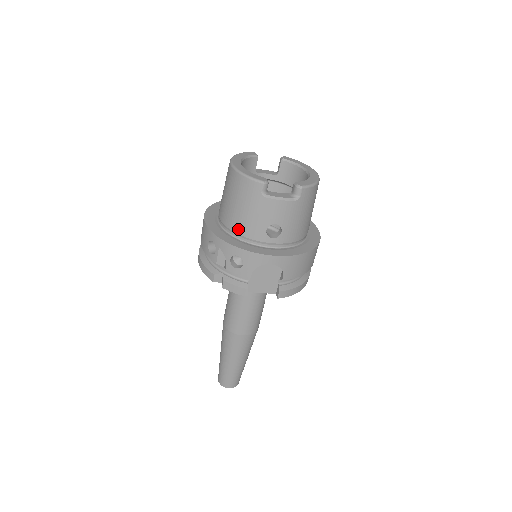
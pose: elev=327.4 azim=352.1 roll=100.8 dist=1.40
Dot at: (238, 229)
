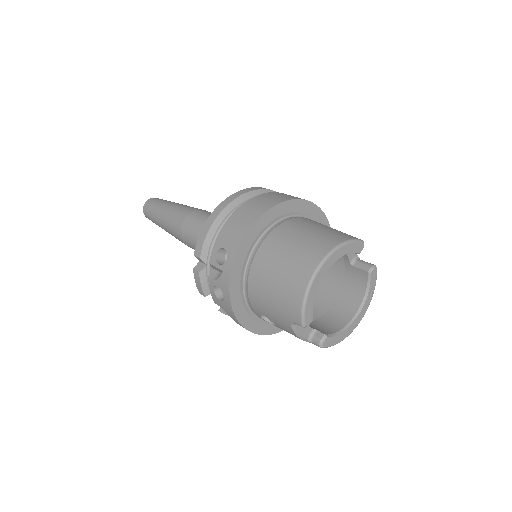
Dot at: (252, 286)
